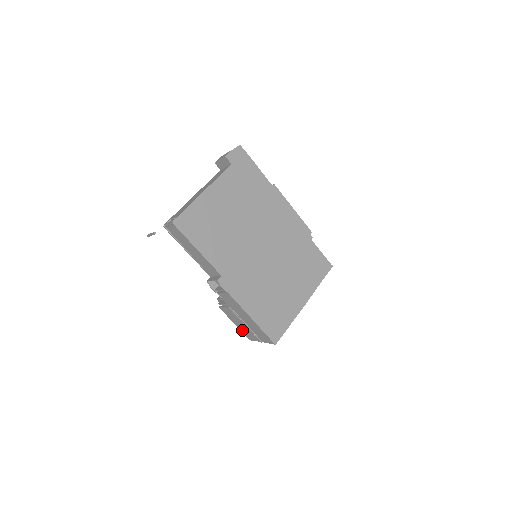
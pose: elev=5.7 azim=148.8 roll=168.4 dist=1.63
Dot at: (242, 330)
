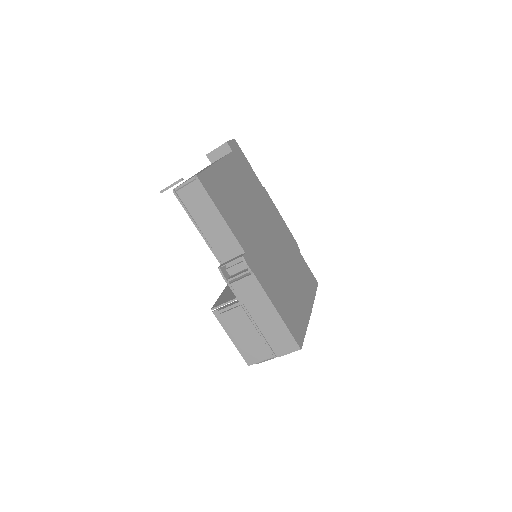
Dot at: (246, 347)
